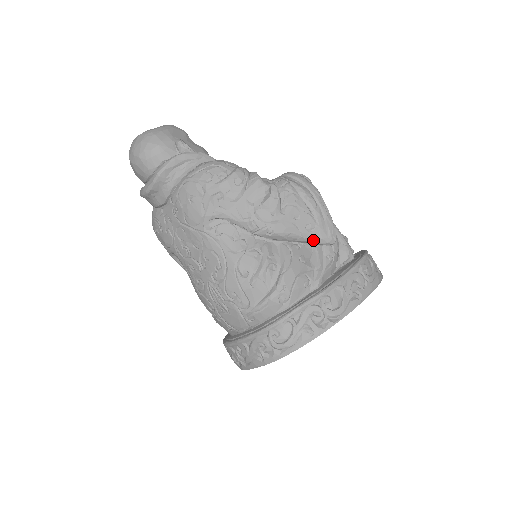
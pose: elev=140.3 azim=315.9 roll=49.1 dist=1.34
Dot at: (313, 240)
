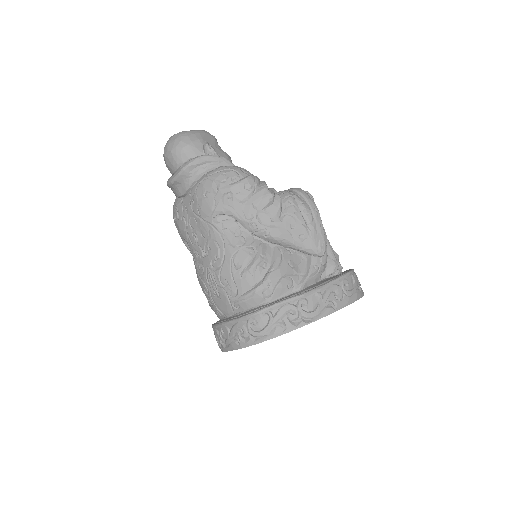
Dot at: (304, 249)
